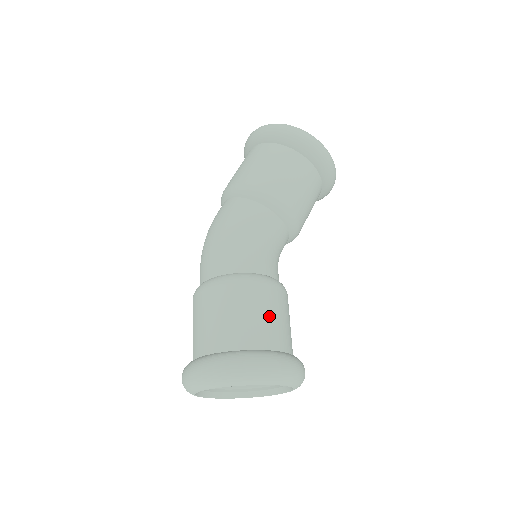
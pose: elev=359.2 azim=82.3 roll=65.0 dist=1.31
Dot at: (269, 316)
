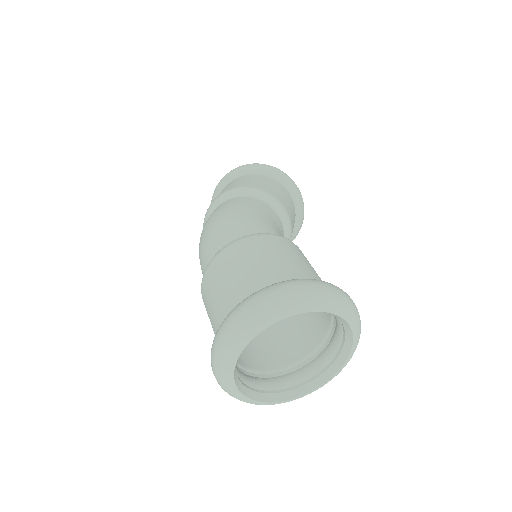
Dot at: (314, 270)
